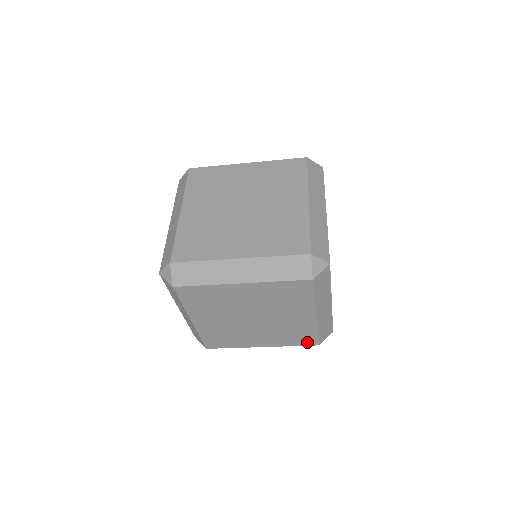
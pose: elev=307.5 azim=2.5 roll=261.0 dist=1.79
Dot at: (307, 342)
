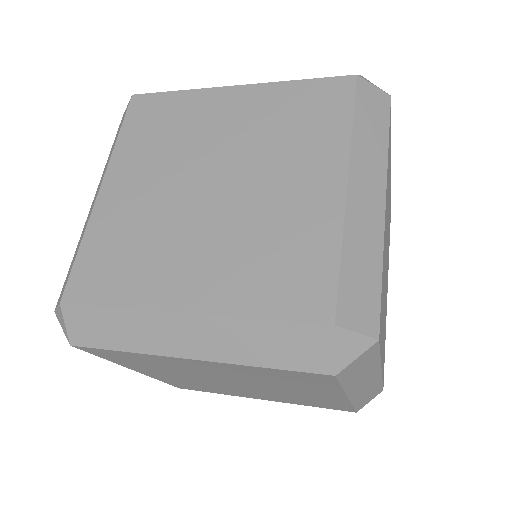
Dot at: (335, 408)
